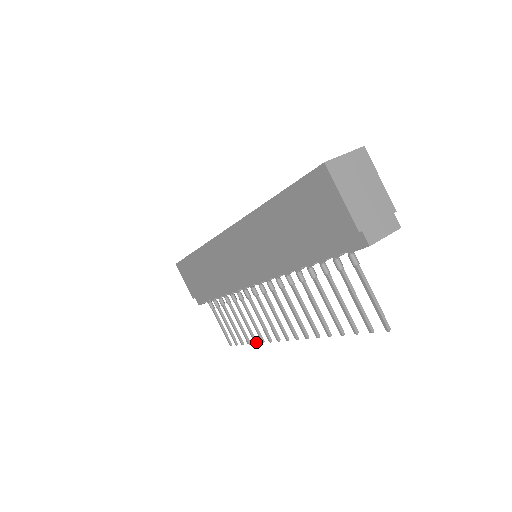
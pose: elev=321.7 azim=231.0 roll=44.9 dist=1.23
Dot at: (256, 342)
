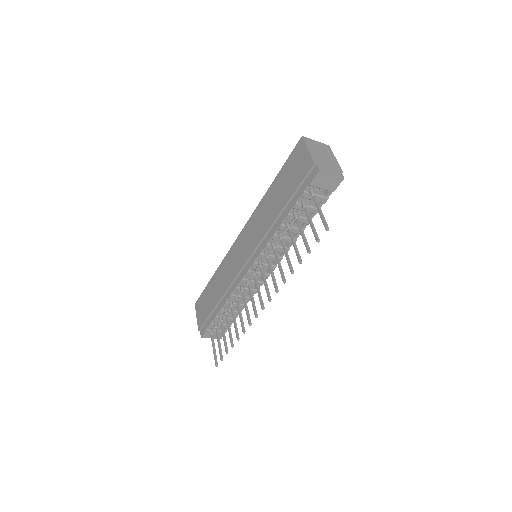
Dot at: (238, 339)
